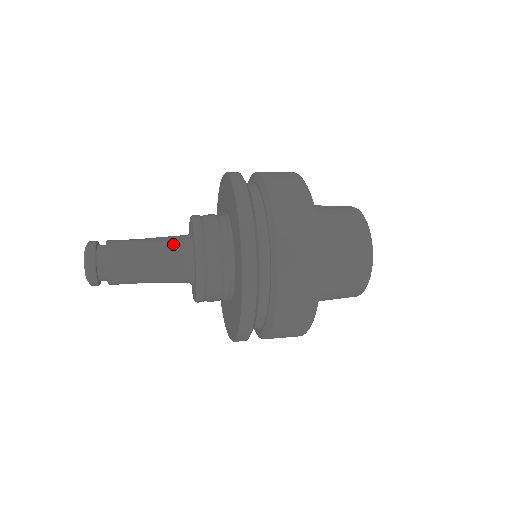
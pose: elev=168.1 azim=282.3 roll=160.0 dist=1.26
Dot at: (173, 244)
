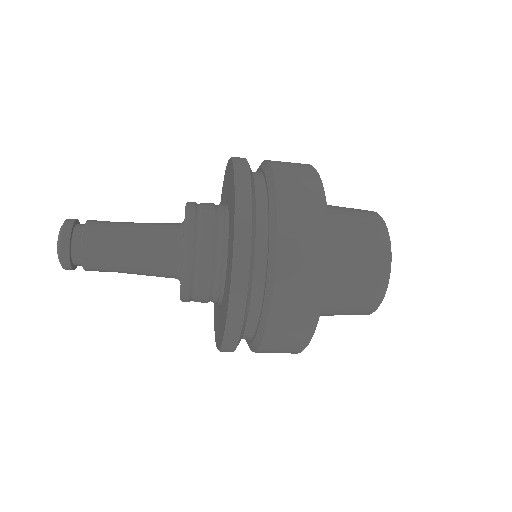
Dot at: (160, 241)
